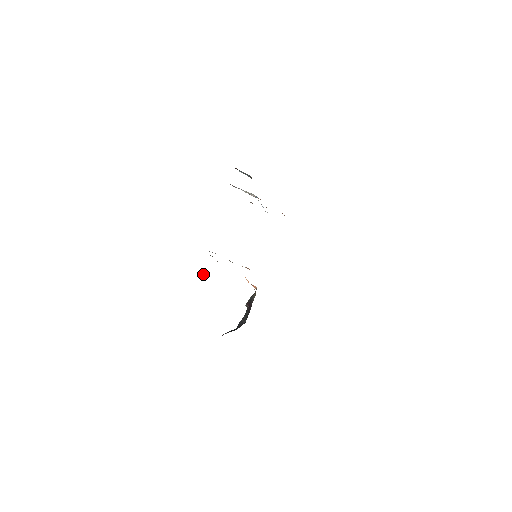
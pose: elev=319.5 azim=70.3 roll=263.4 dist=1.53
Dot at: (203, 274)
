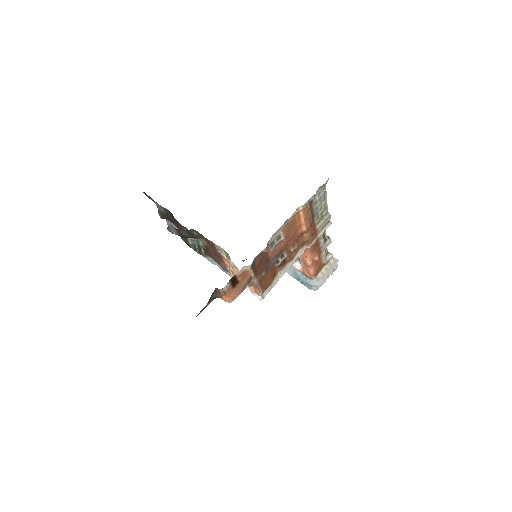
Dot at: occluded
